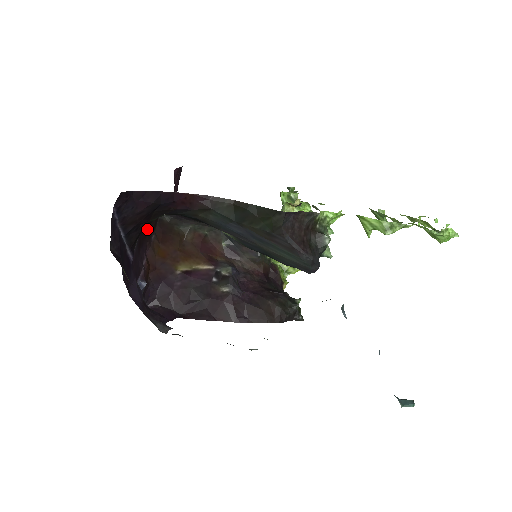
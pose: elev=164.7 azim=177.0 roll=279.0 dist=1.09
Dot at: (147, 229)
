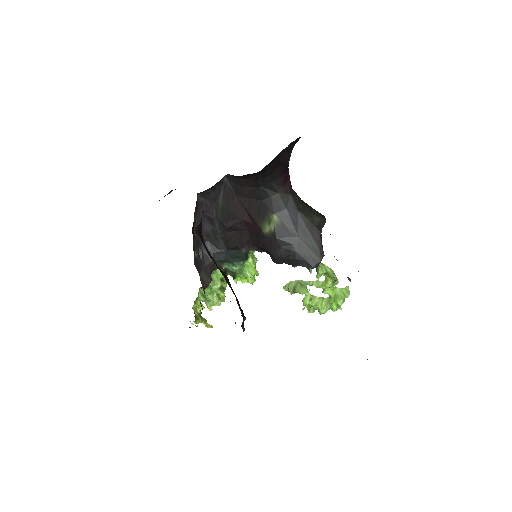
Dot at: occluded
